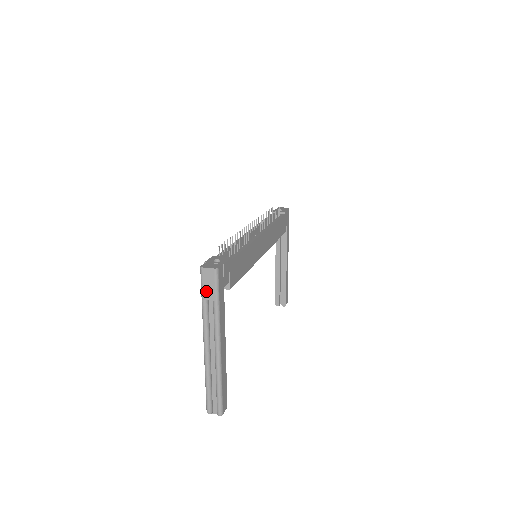
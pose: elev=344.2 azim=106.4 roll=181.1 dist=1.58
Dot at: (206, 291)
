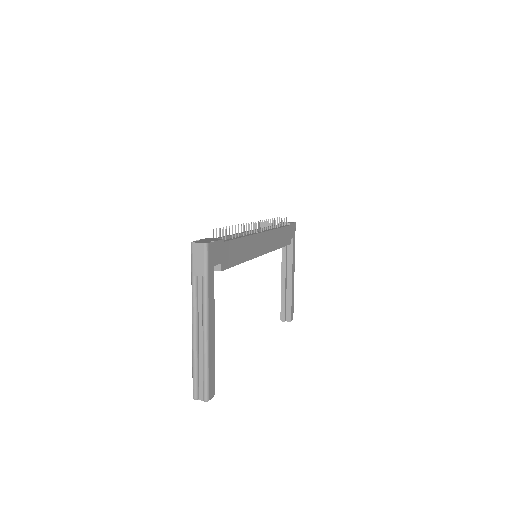
Dot at: (196, 266)
